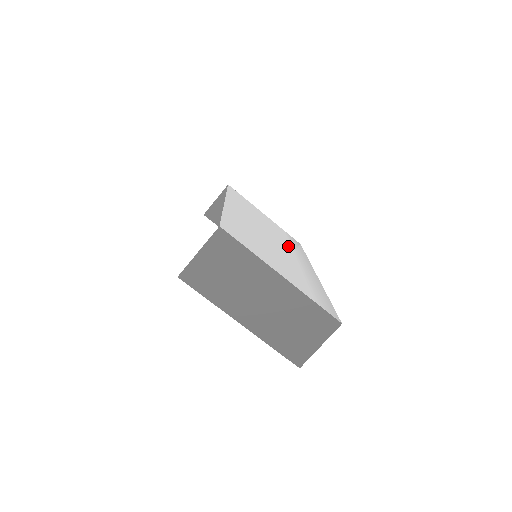
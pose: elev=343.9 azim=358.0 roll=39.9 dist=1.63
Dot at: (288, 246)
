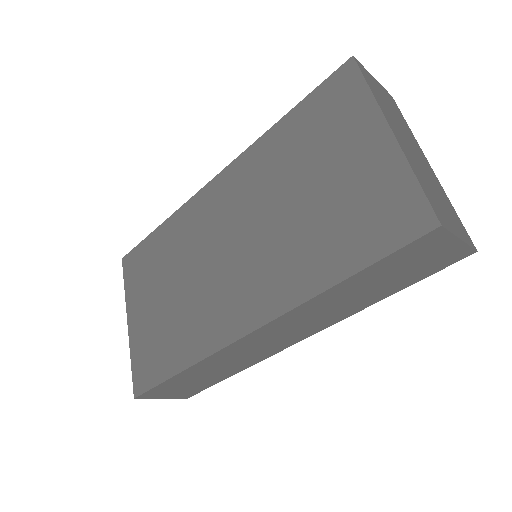
Dot at: occluded
